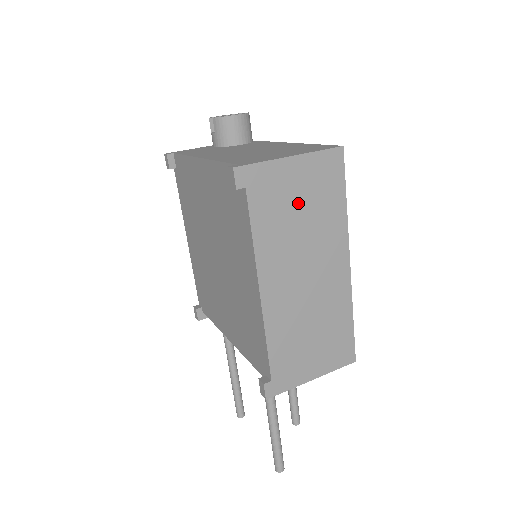
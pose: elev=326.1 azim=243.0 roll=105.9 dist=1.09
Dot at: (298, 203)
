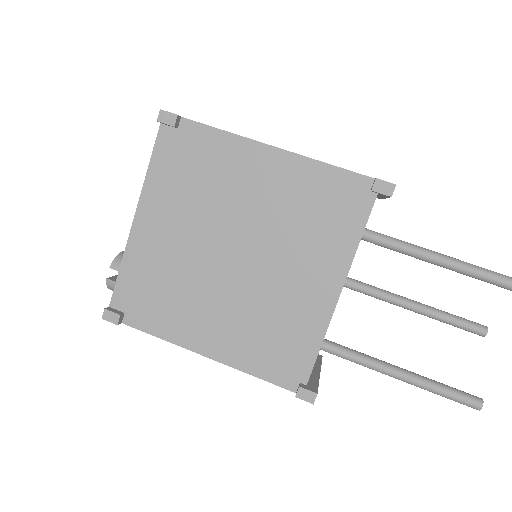
Dot at: occluded
